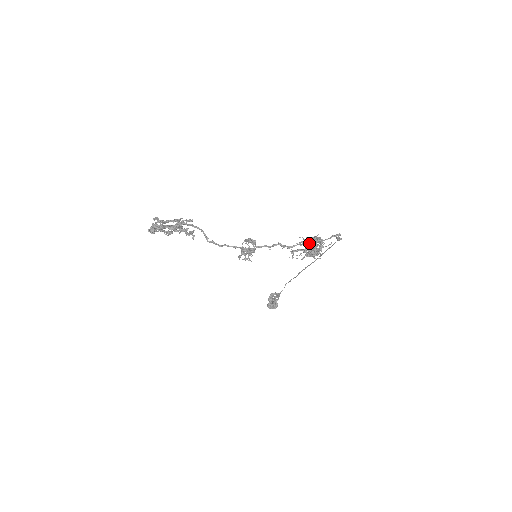
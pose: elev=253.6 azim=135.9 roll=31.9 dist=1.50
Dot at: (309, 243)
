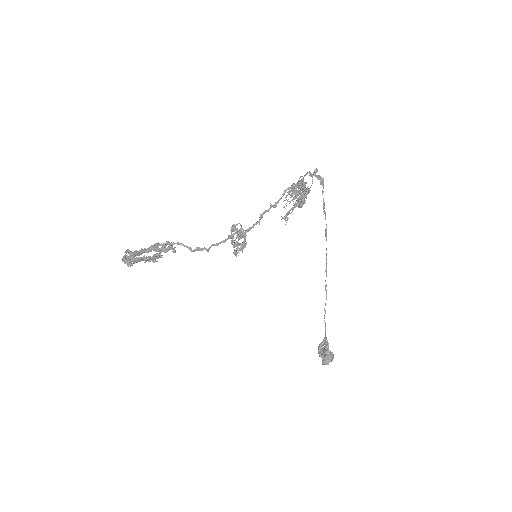
Dot at: (291, 188)
